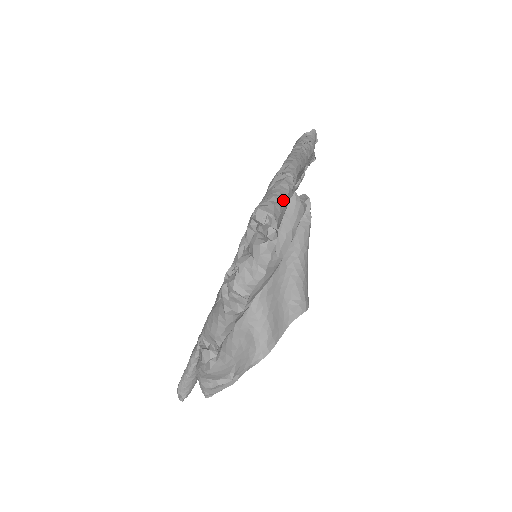
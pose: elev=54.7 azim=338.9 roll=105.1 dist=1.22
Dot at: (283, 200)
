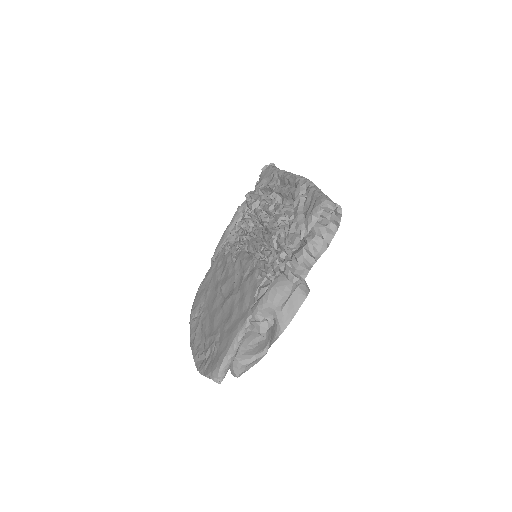
Dot at: occluded
